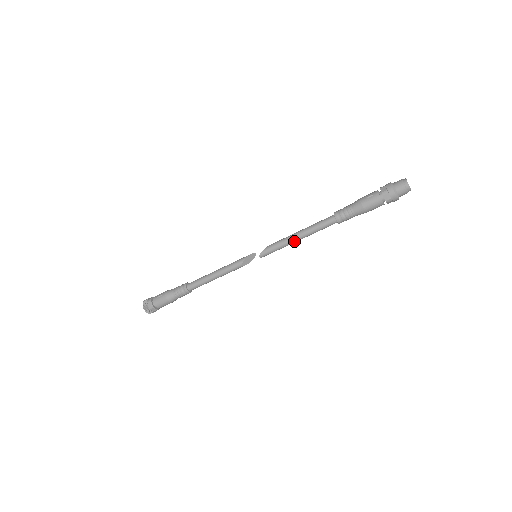
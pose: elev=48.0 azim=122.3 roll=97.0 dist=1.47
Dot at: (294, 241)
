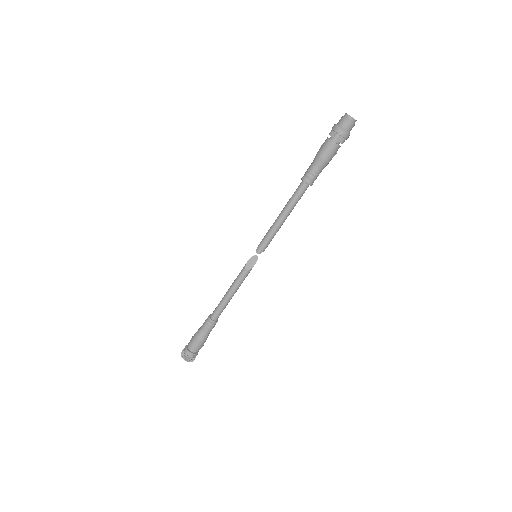
Dot at: (279, 222)
